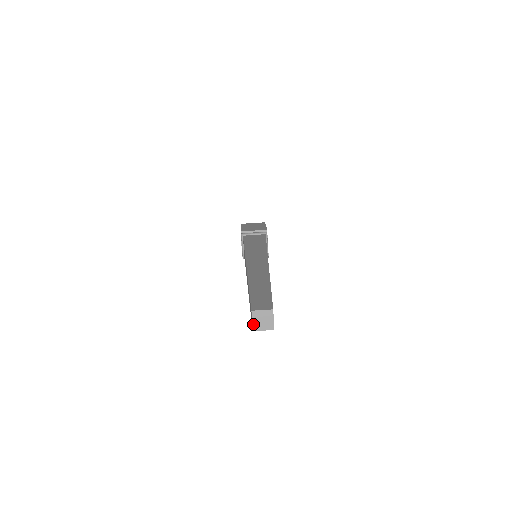
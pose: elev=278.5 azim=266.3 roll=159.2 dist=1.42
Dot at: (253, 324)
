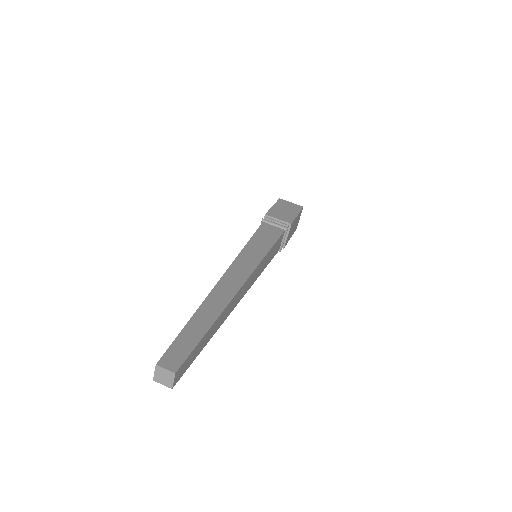
Dot at: (155, 375)
